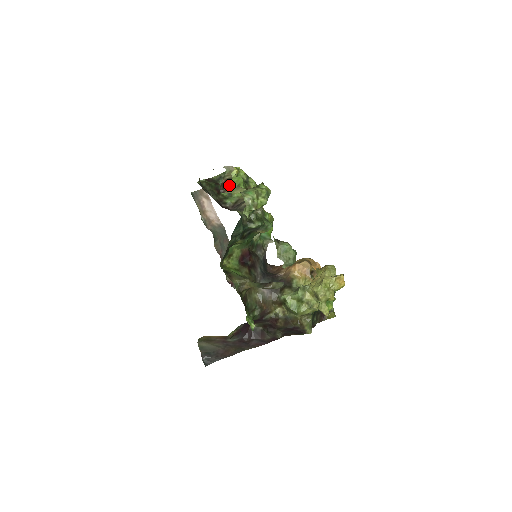
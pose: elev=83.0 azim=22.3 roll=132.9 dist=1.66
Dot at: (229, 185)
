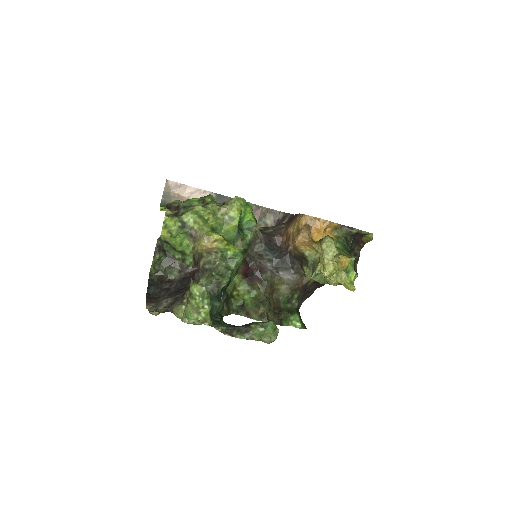
Dot at: (170, 310)
